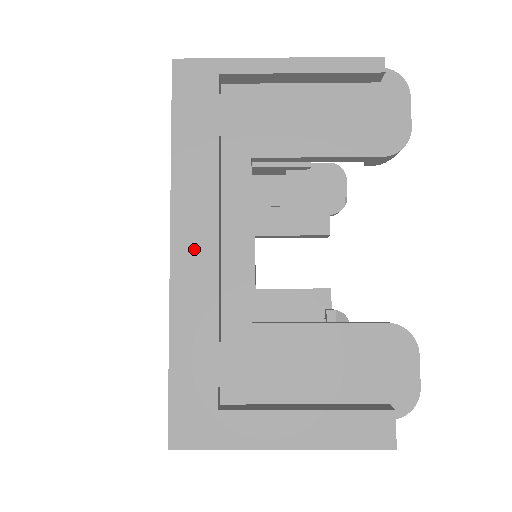
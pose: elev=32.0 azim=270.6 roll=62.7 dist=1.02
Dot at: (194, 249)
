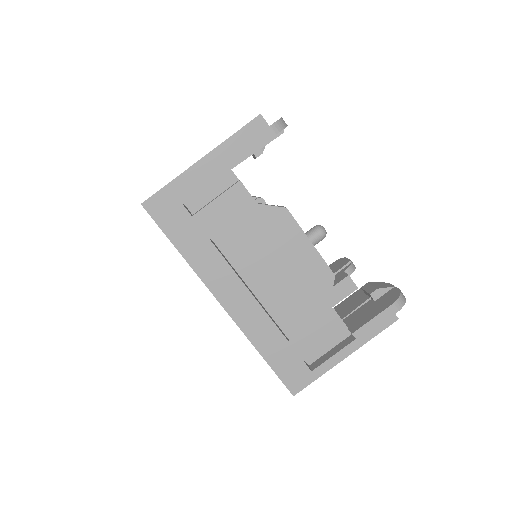
Dot at: occluded
